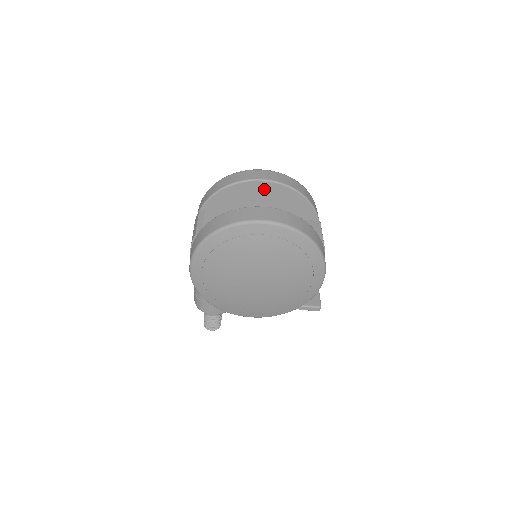
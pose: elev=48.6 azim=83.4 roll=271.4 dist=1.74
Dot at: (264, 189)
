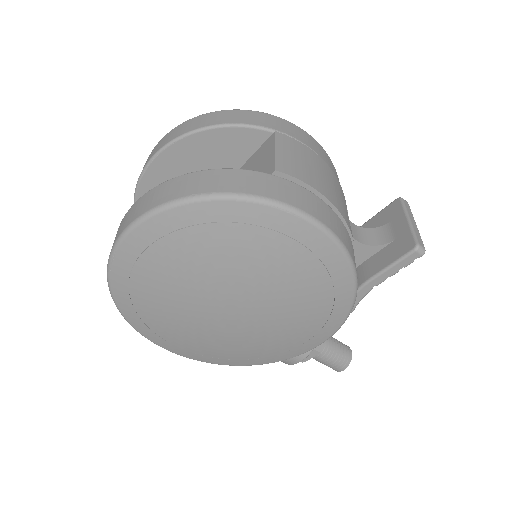
Dot at: (163, 173)
